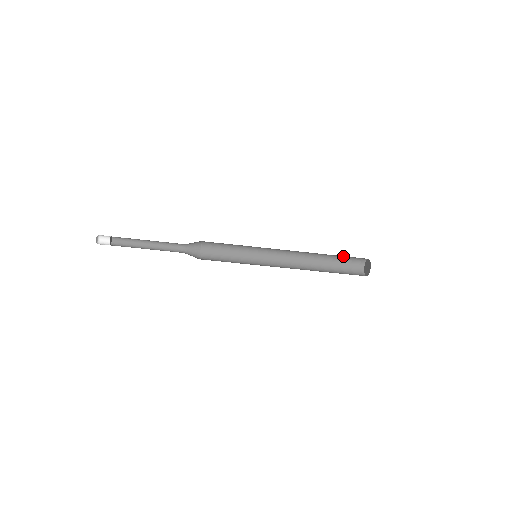
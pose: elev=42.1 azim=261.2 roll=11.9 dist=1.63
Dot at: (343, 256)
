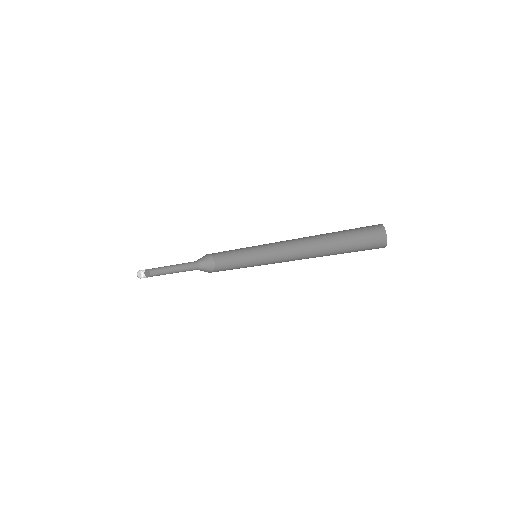
Dot at: occluded
